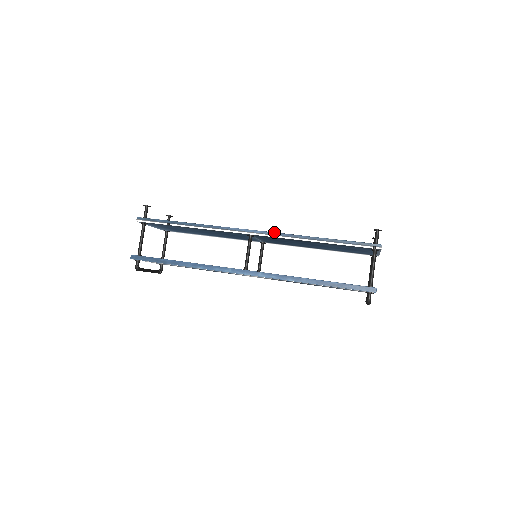
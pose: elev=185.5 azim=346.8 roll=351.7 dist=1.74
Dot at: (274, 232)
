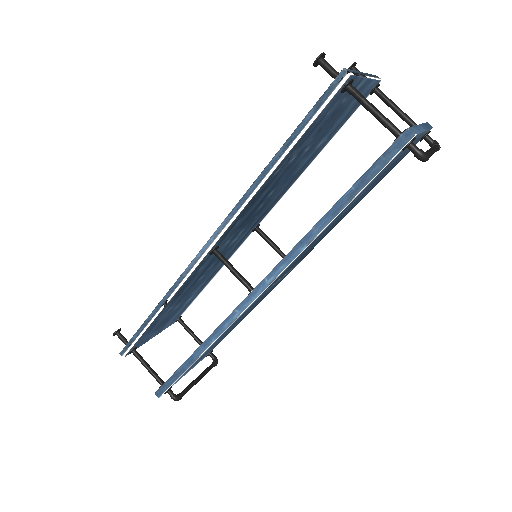
Dot at: (224, 220)
